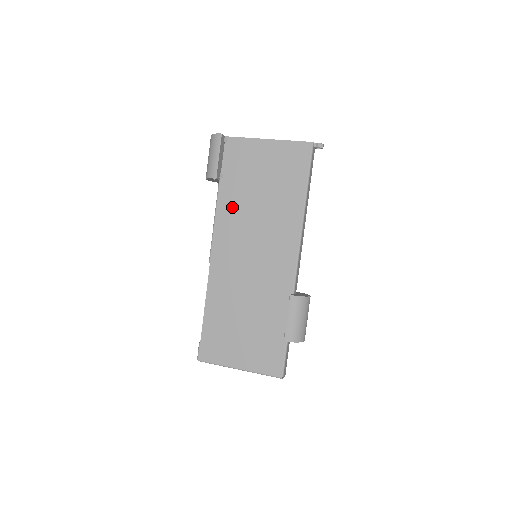
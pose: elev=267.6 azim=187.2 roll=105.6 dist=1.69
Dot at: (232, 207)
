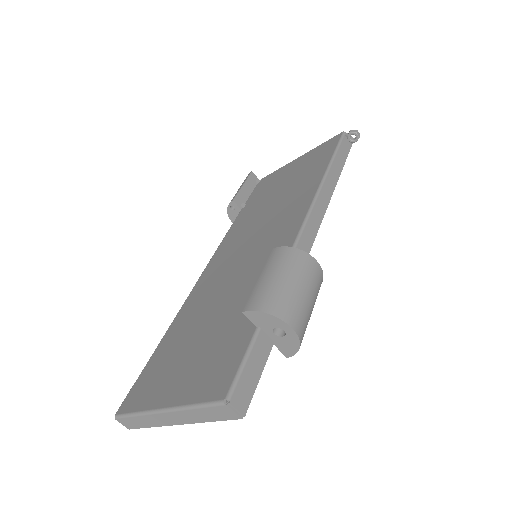
Dot at: (244, 222)
